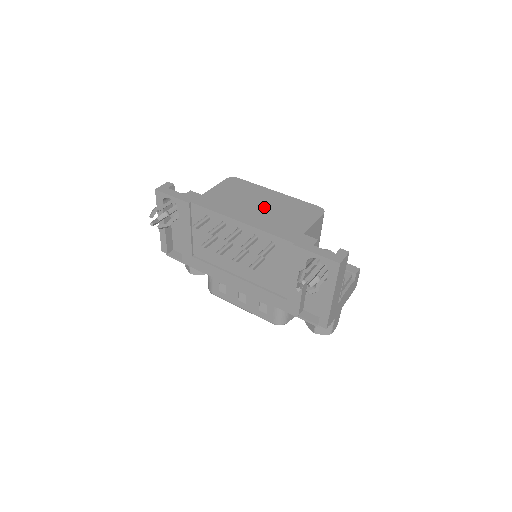
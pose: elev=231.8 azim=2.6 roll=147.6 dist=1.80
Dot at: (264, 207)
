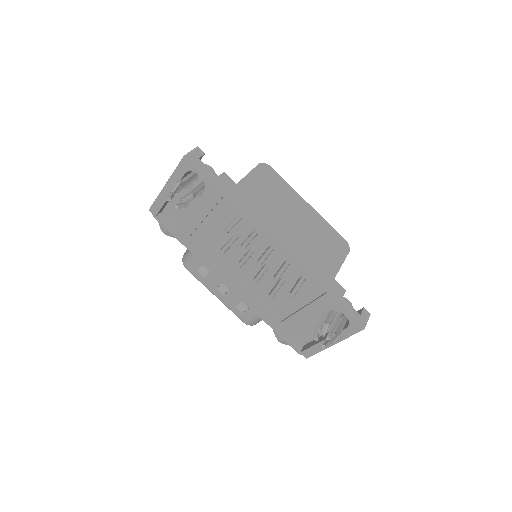
Dot at: (298, 226)
